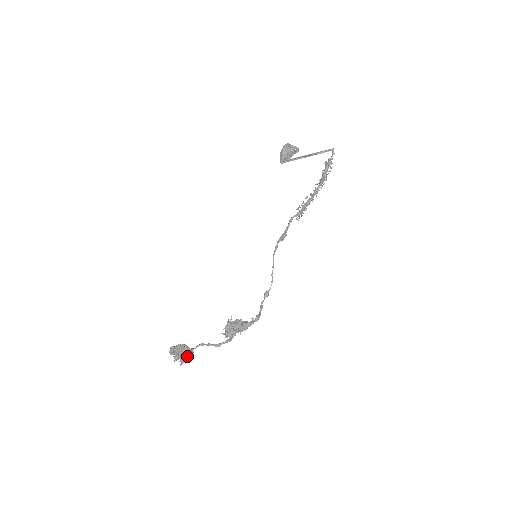
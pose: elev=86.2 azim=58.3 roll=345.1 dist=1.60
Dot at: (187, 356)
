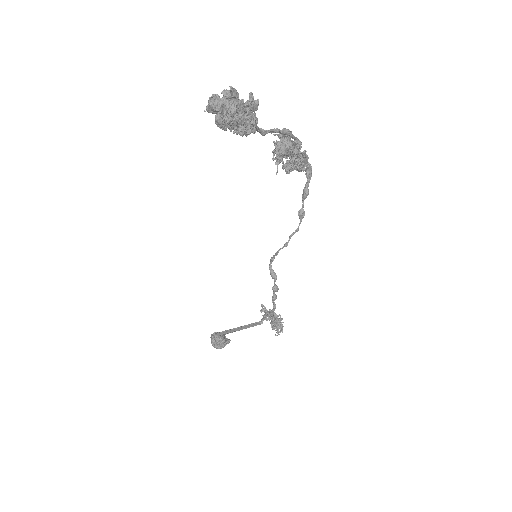
Dot at: occluded
